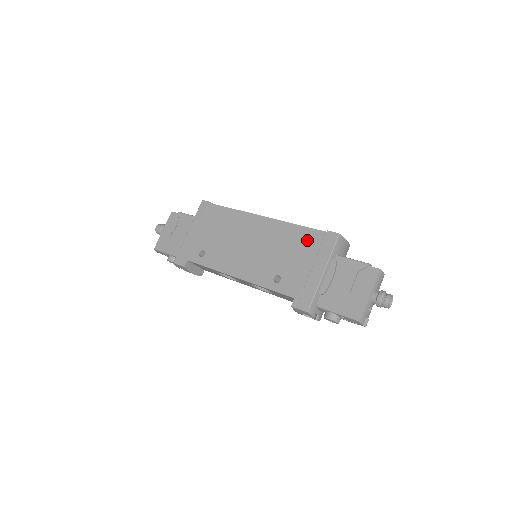
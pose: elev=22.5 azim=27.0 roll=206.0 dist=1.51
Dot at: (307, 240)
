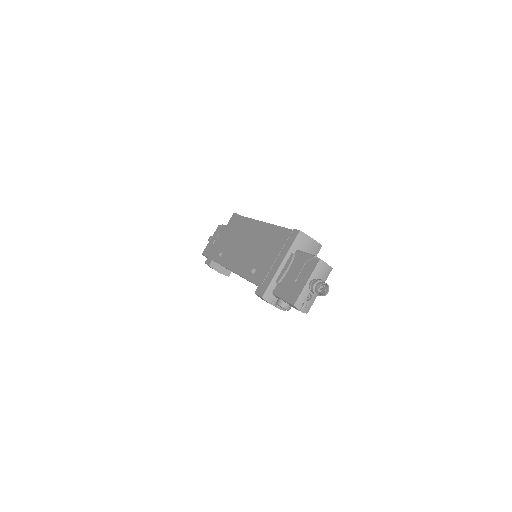
Dot at: (279, 238)
